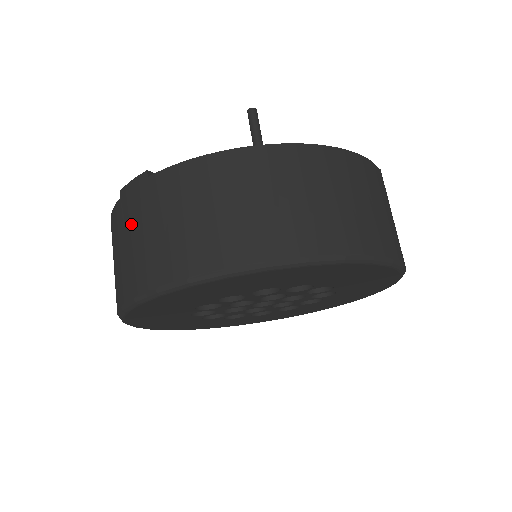
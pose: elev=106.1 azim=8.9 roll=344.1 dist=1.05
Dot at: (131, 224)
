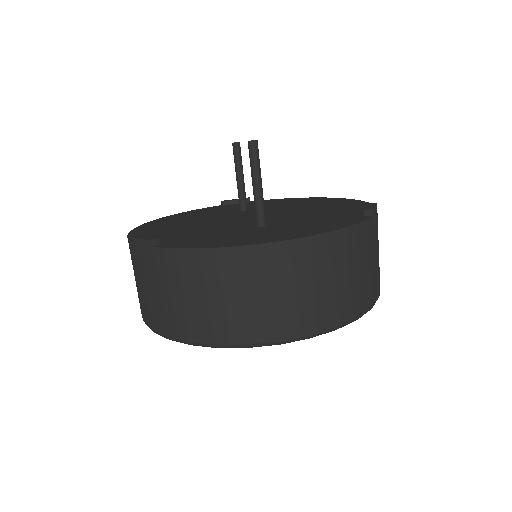
Dot at: (143, 274)
